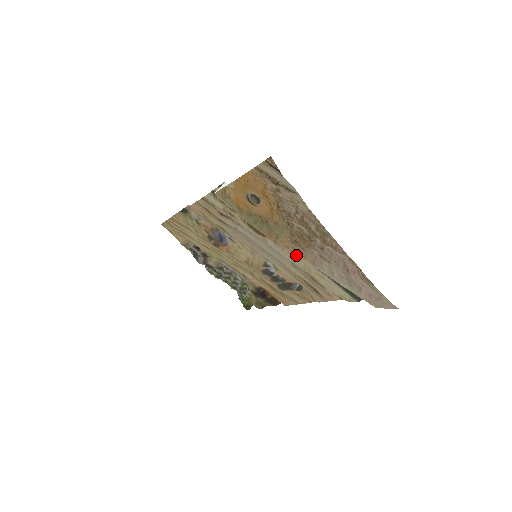
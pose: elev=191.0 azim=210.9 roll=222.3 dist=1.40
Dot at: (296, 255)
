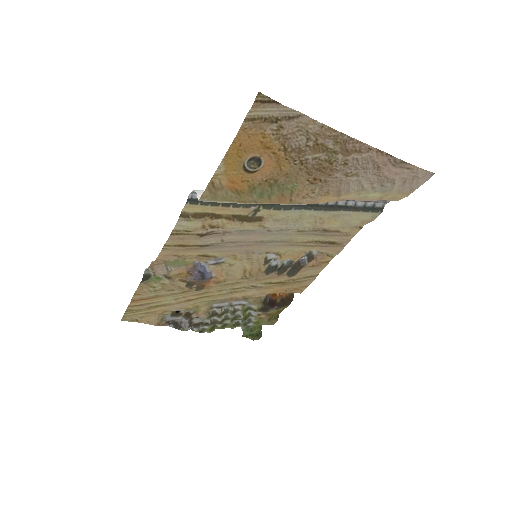
Dot at: (317, 199)
